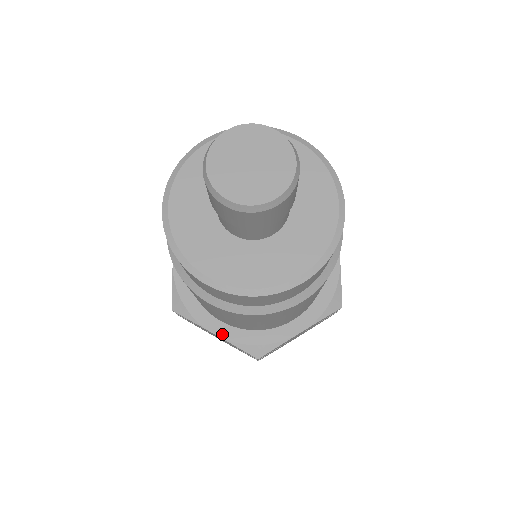
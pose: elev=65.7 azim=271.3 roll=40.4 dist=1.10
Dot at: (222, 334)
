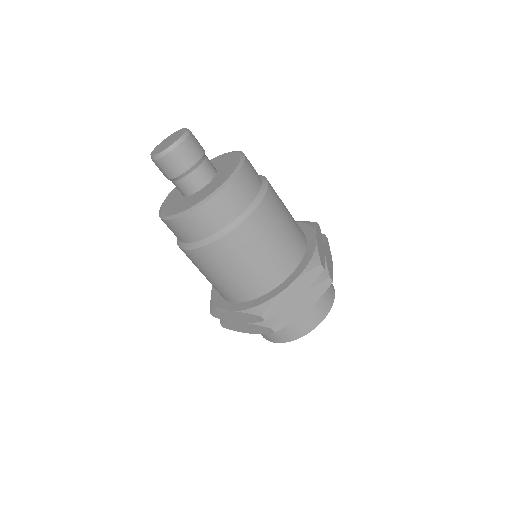
Dot at: (236, 309)
